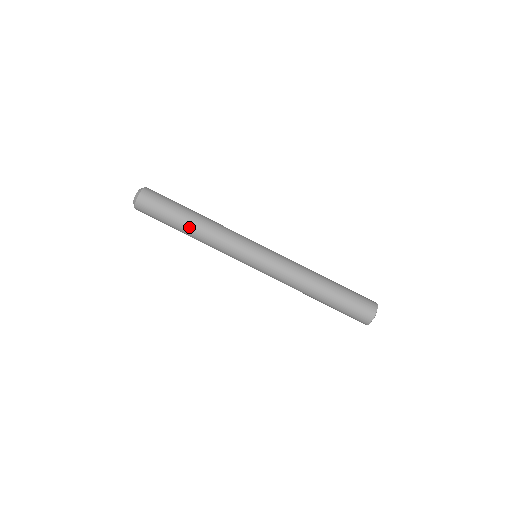
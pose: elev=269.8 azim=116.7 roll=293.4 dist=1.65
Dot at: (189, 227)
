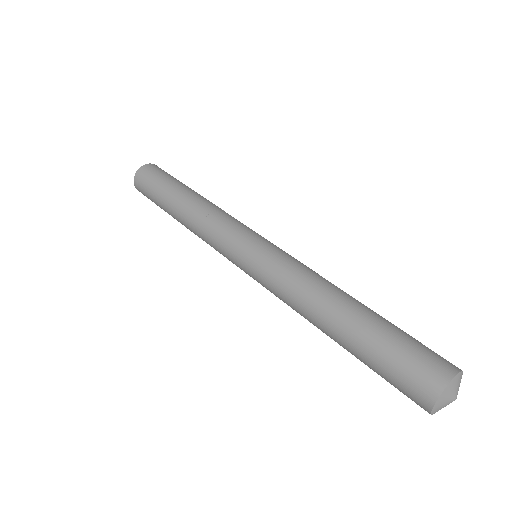
Dot at: (181, 200)
